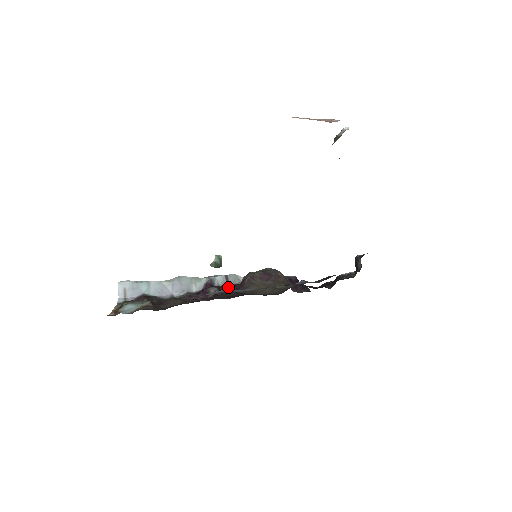
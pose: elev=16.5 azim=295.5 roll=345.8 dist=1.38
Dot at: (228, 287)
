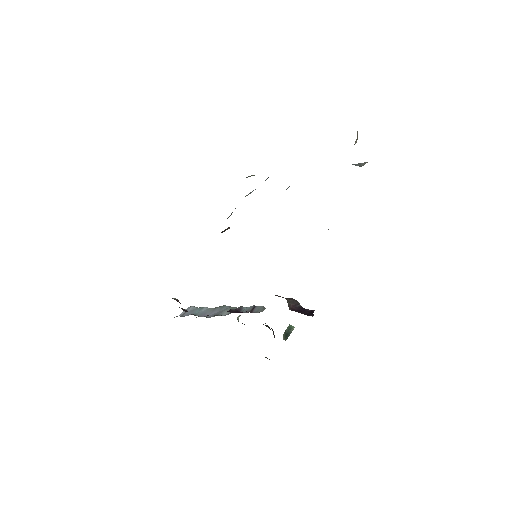
Dot at: occluded
